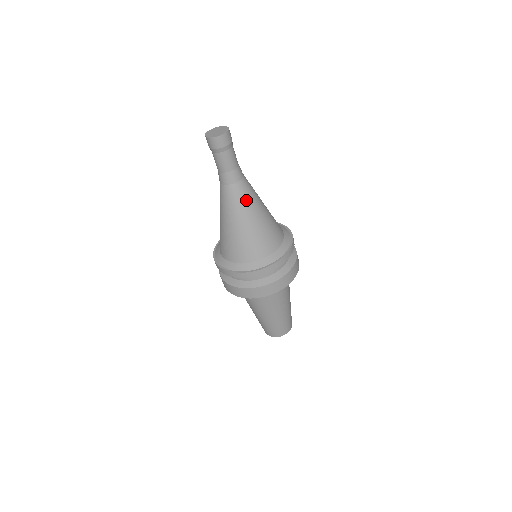
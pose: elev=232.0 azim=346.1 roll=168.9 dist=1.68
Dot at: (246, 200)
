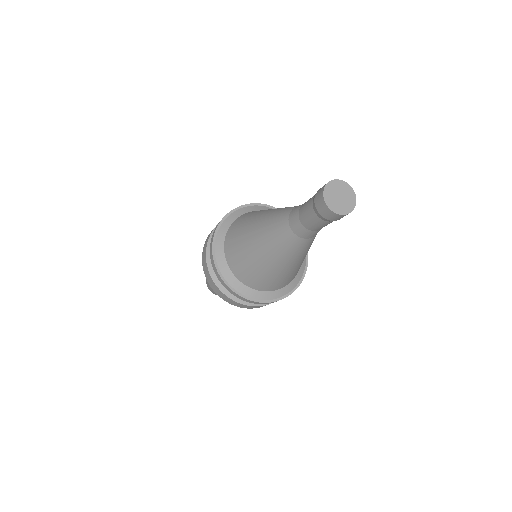
Dot at: (293, 253)
